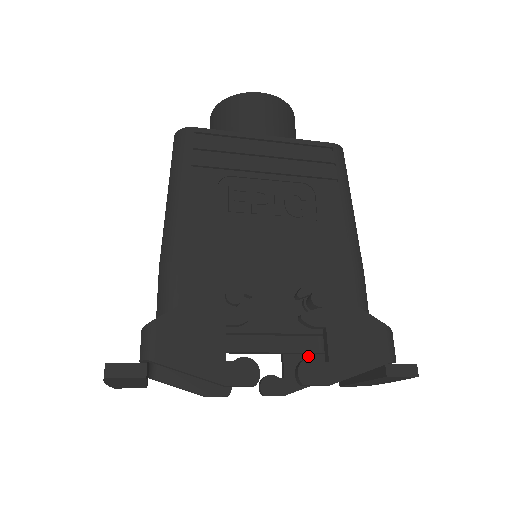
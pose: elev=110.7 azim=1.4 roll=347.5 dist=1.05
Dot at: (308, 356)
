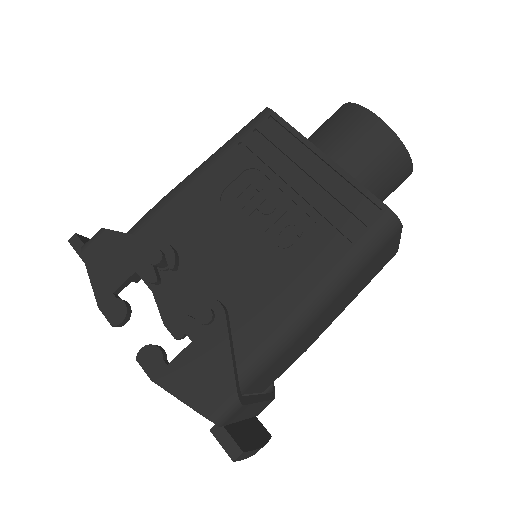
Dot at: occluded
